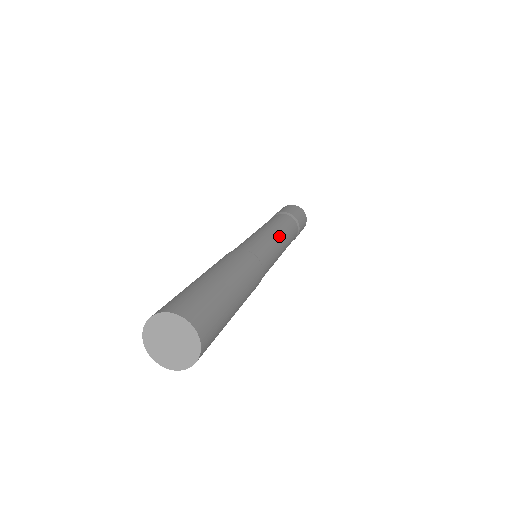
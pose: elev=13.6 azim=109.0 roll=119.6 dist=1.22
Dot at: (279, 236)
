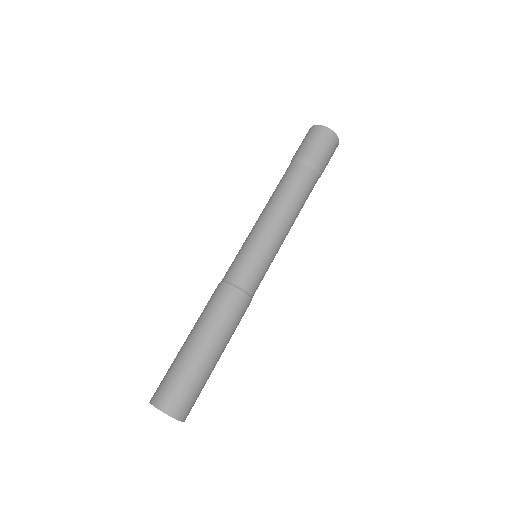
Dot at: (275, 223)
